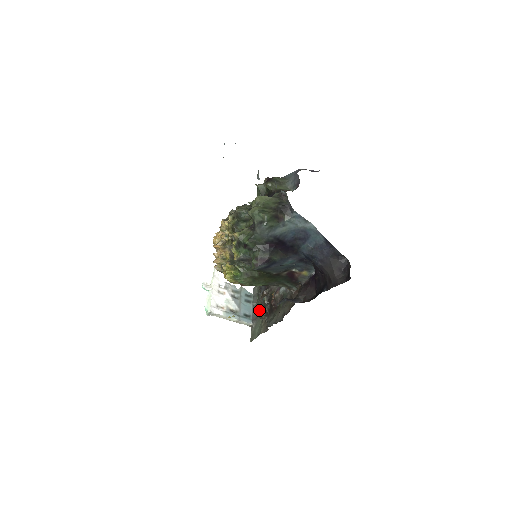
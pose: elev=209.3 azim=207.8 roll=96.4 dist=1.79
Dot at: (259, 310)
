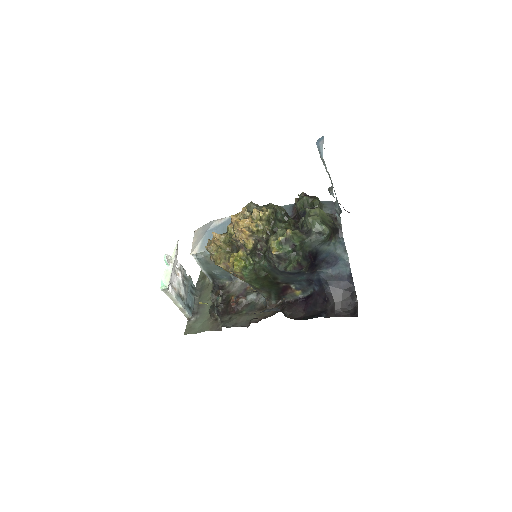
Dot at: (212, 307)
